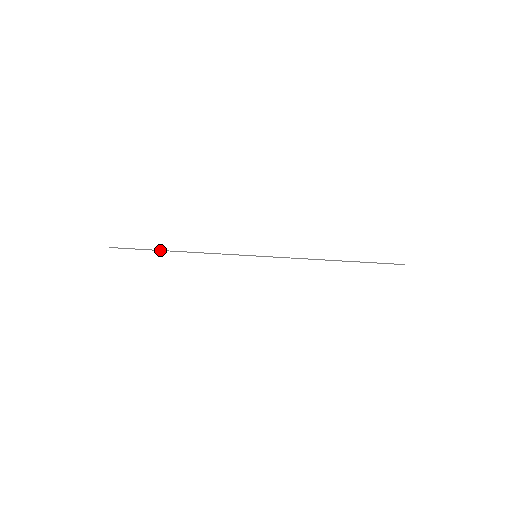
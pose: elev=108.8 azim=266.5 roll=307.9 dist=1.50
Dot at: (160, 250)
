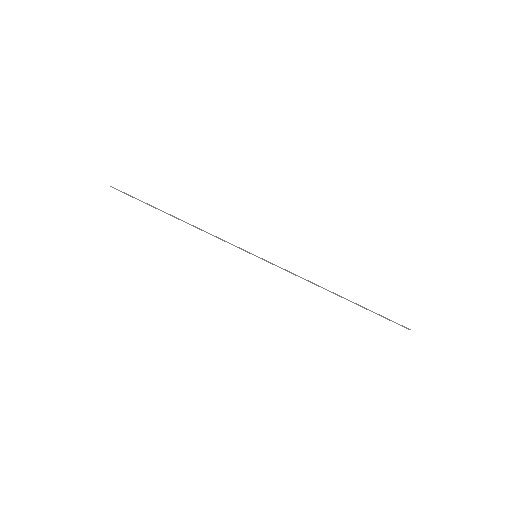
Dot at: occluded
